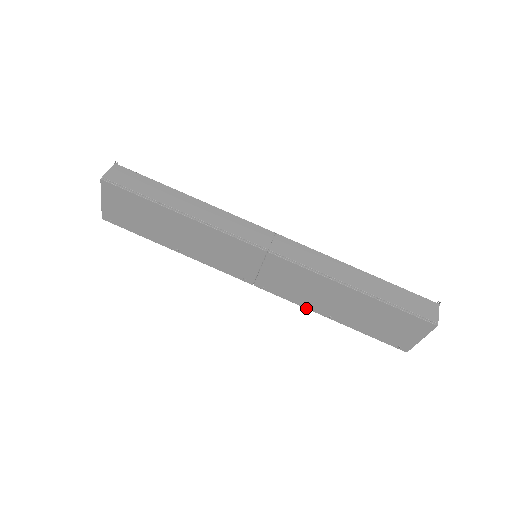
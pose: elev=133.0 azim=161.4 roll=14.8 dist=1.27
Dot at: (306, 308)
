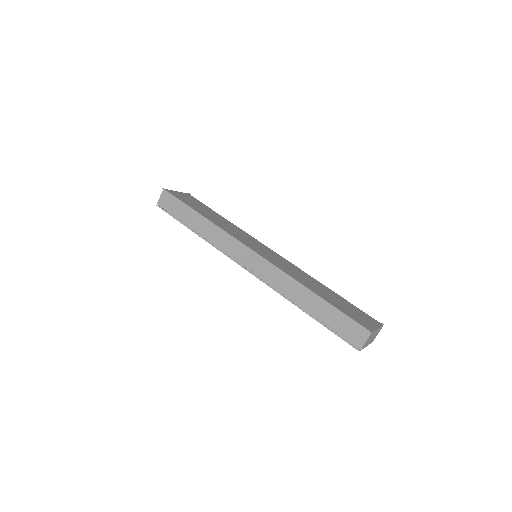
Dot at: occluded
